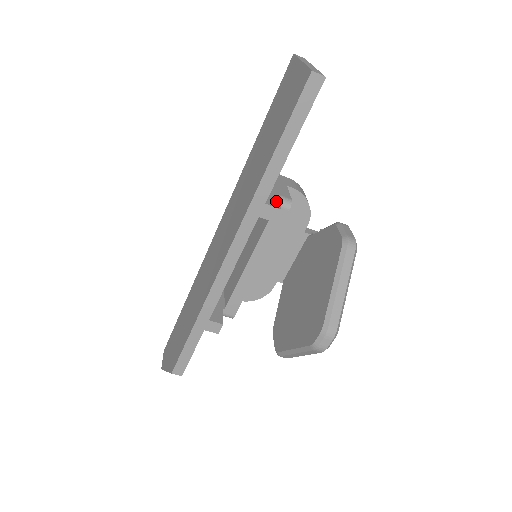
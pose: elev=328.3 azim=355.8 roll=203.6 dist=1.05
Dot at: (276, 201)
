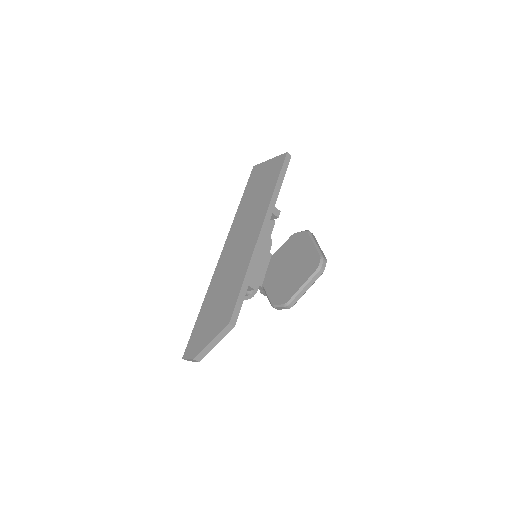
Dot at: occluded
